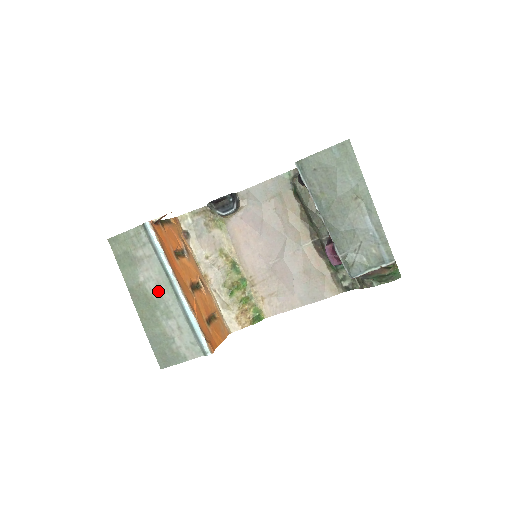
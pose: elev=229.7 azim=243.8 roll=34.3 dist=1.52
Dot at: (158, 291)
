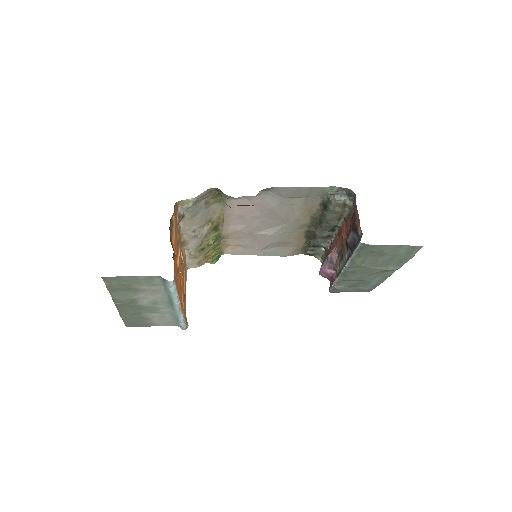
Dot at: (151, 303)
